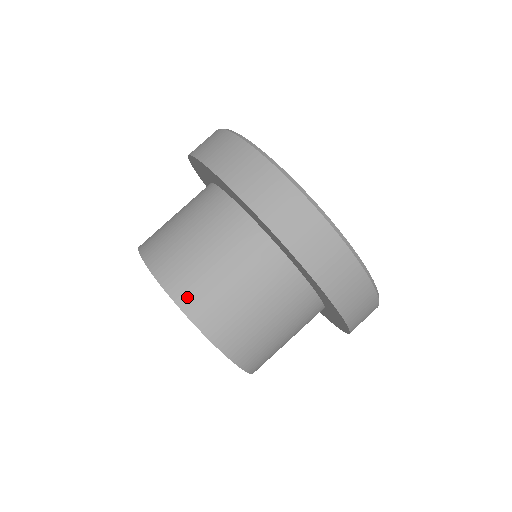
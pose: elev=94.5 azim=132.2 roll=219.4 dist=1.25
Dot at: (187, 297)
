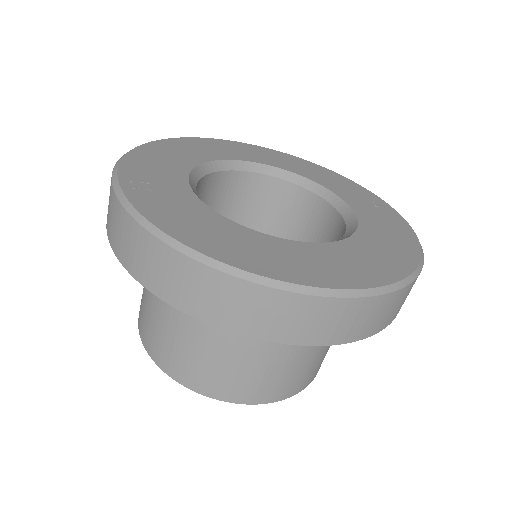
Dot at: (195, 381)
